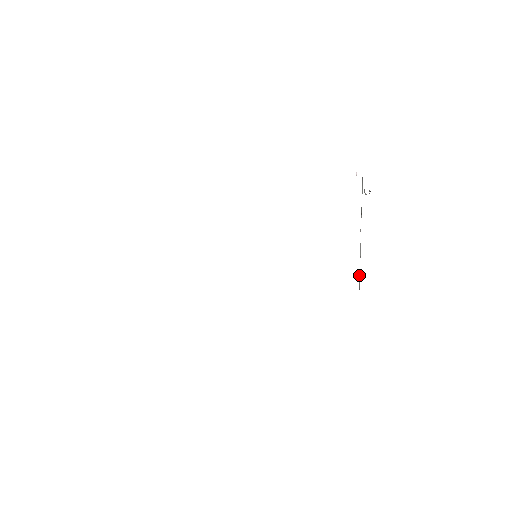
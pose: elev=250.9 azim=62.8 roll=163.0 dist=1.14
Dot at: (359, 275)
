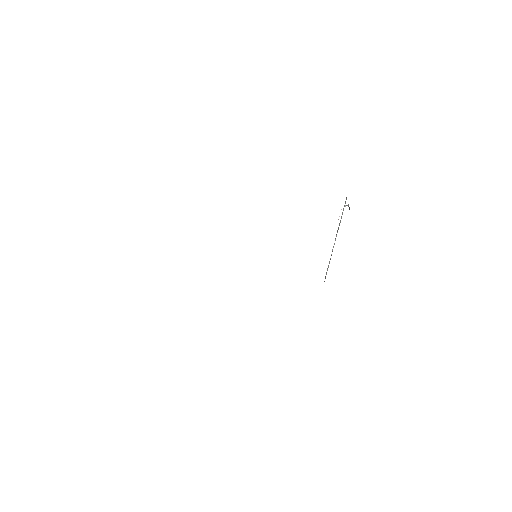
Dot at: (327, 269)
